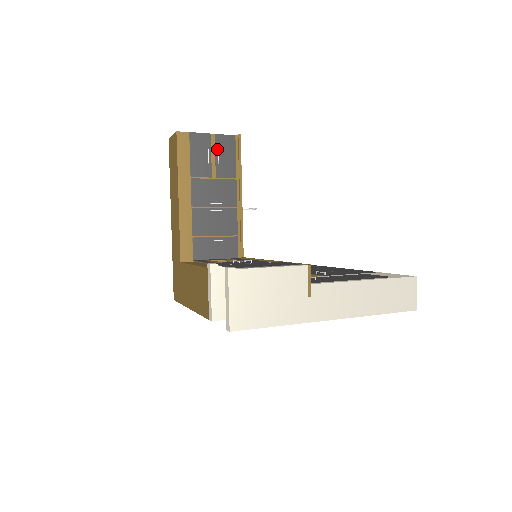
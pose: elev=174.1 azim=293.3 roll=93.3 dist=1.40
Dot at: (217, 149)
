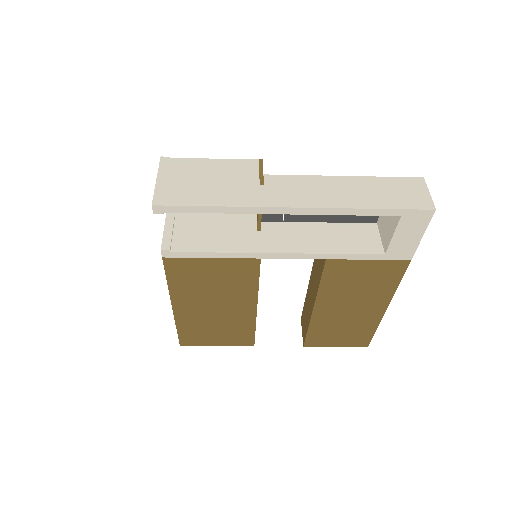
Dot at: occluded
